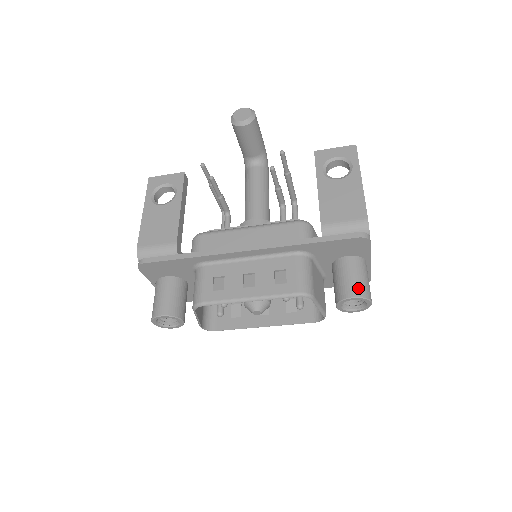
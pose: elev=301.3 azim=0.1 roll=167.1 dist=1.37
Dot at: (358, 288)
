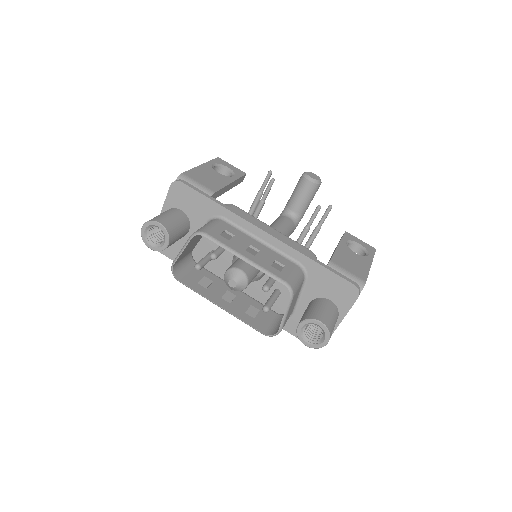
Dot at: (328, 321)
